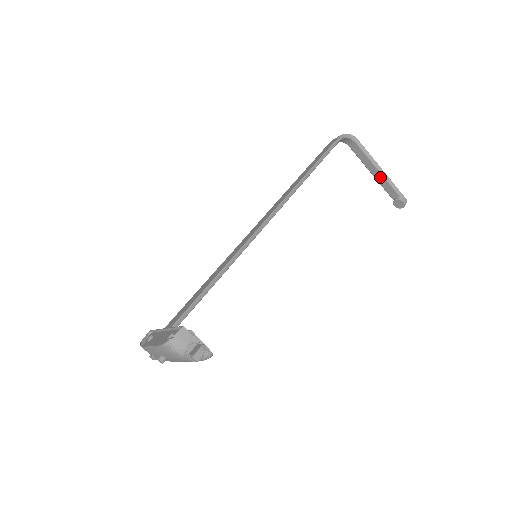
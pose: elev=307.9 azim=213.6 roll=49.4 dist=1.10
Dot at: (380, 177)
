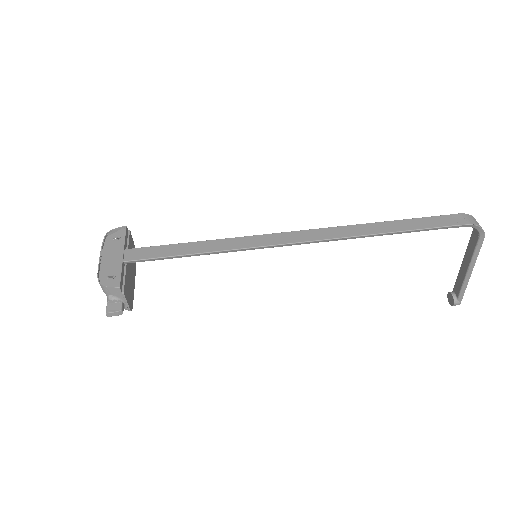
Dot at: (463, 273)
